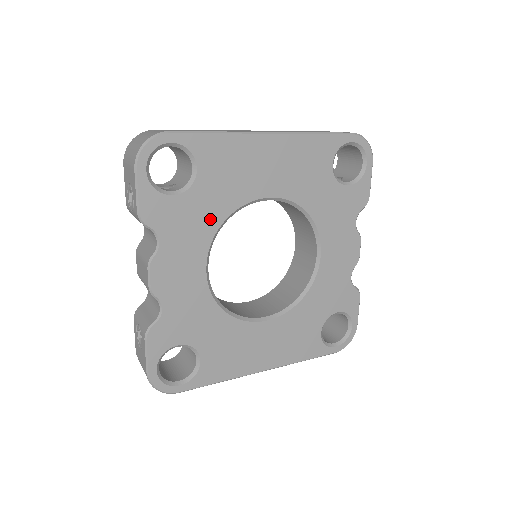
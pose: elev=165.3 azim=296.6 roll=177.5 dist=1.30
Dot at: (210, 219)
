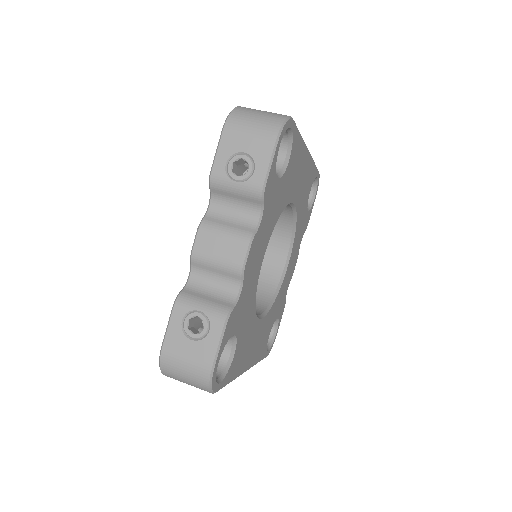
Dot at: (278, 209)
